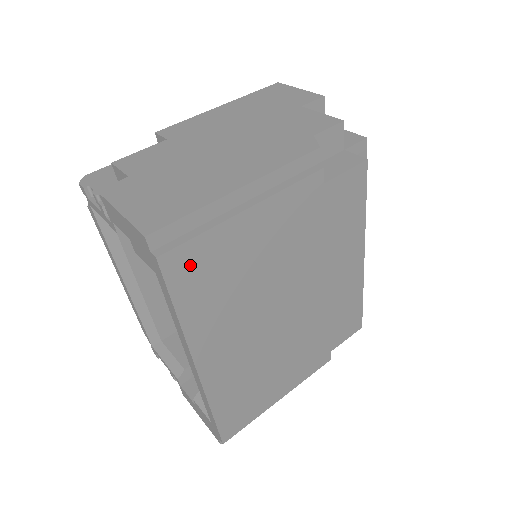
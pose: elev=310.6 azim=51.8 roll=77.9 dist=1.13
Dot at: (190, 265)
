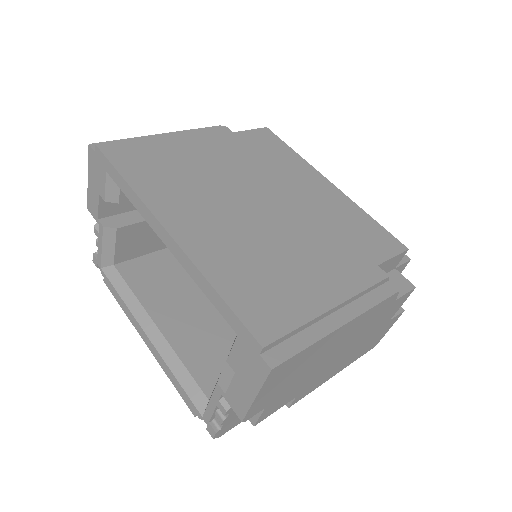
Dot at: (127, 153)
